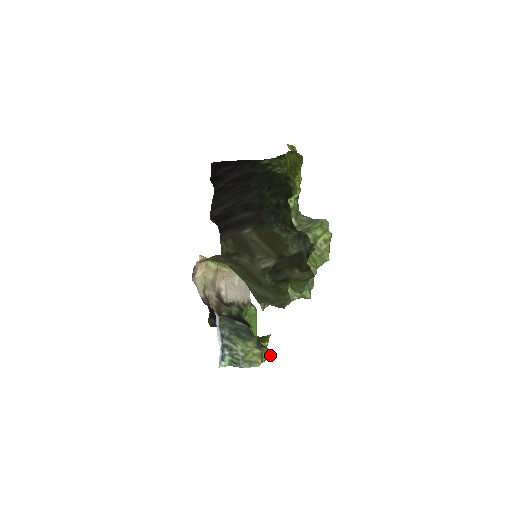
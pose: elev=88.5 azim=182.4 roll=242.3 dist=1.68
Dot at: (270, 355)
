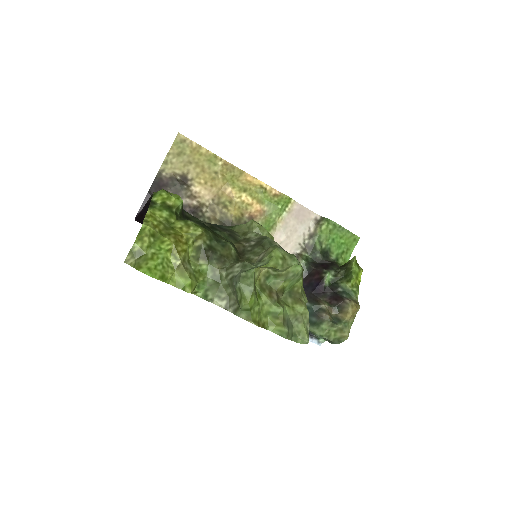
Dot at: (355, 310)
